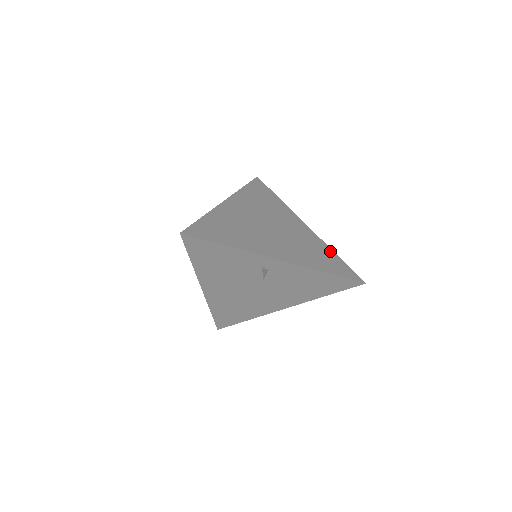
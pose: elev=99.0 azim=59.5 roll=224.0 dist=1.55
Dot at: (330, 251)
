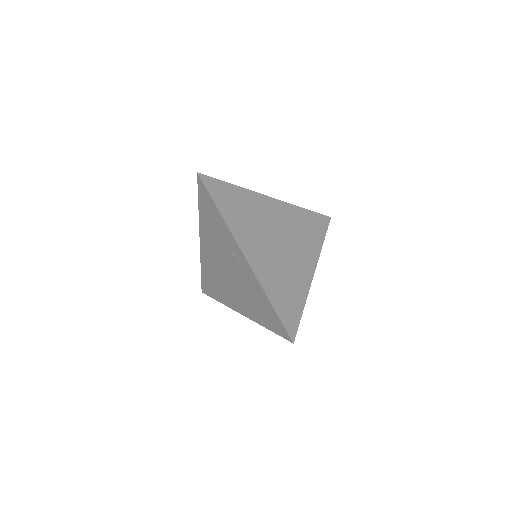
Dot at: (302, 300)
